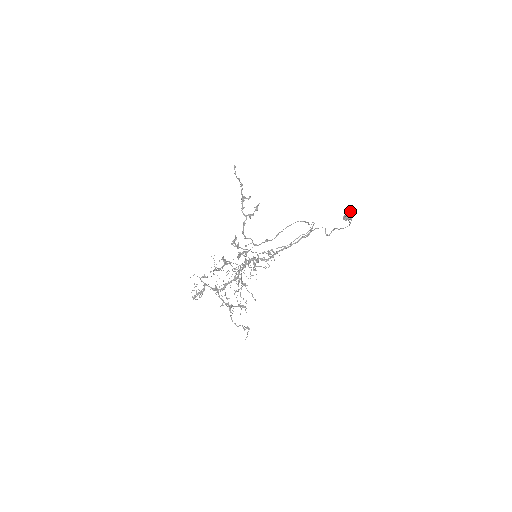
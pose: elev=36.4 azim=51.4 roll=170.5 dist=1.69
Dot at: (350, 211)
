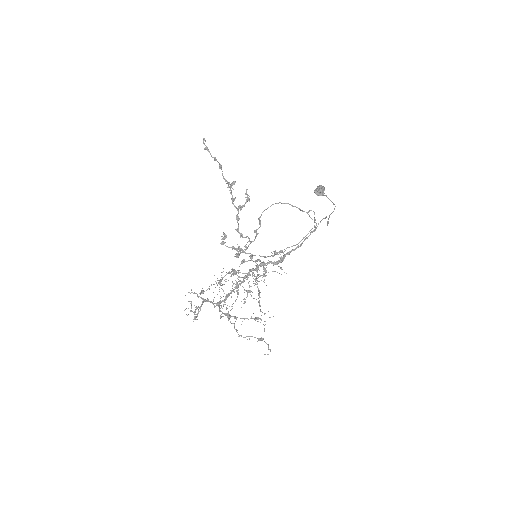
Dot at: (321, 185)
